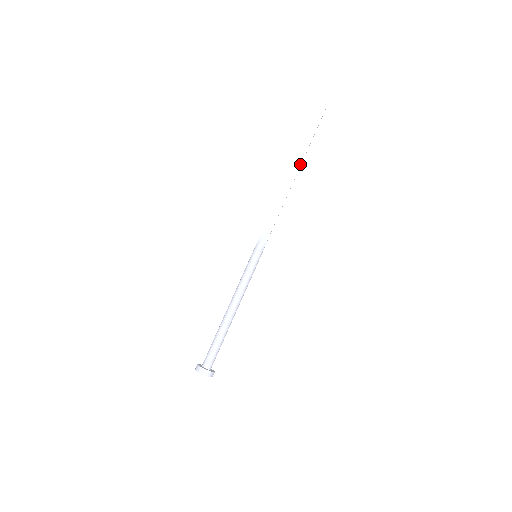
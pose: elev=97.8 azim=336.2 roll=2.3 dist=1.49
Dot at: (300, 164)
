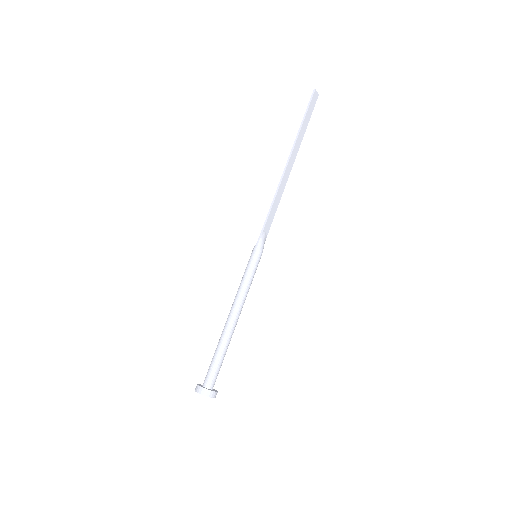
Dot at: occluded
